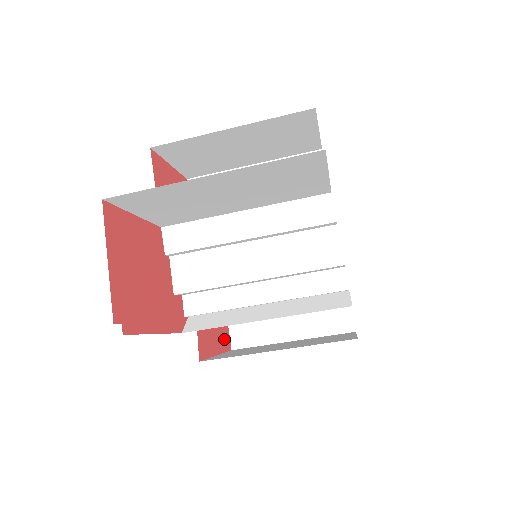
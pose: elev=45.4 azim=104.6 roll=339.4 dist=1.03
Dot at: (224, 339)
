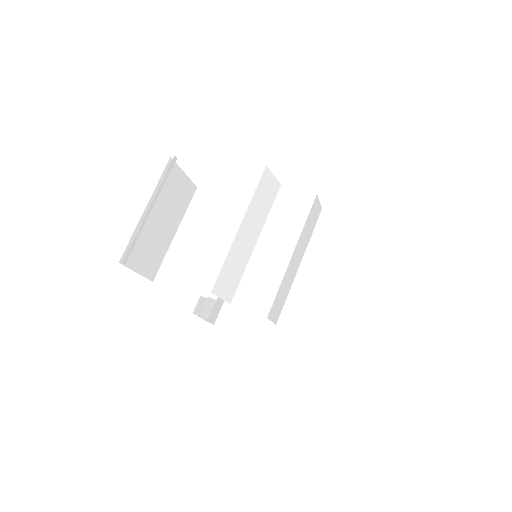
Dot at: occluded
